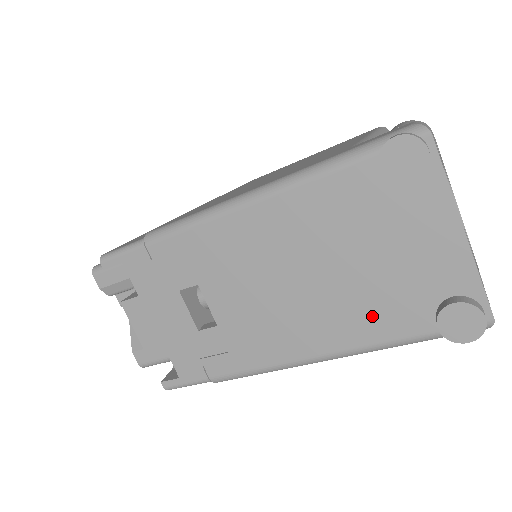
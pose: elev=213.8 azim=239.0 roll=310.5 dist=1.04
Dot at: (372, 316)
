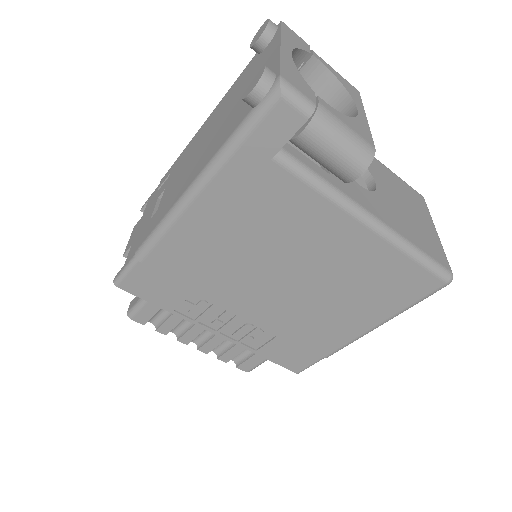
Dot at: (224, 133)
